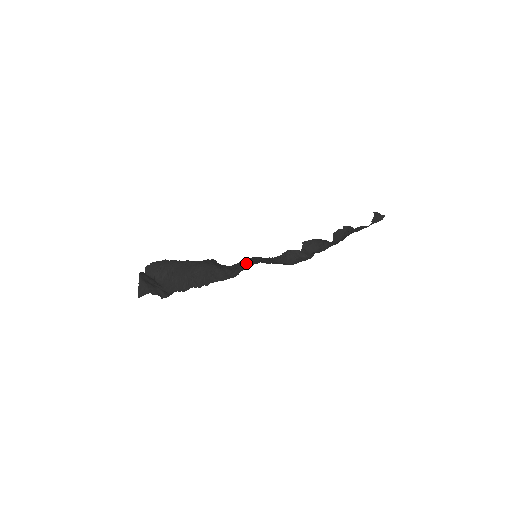
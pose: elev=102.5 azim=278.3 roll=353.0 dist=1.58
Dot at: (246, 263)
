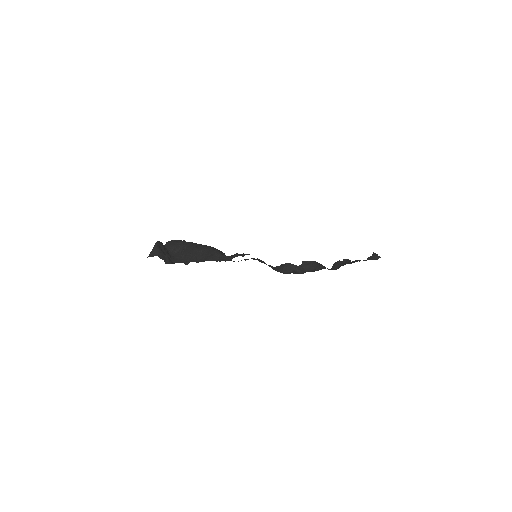
Dot at: (242, 254)
